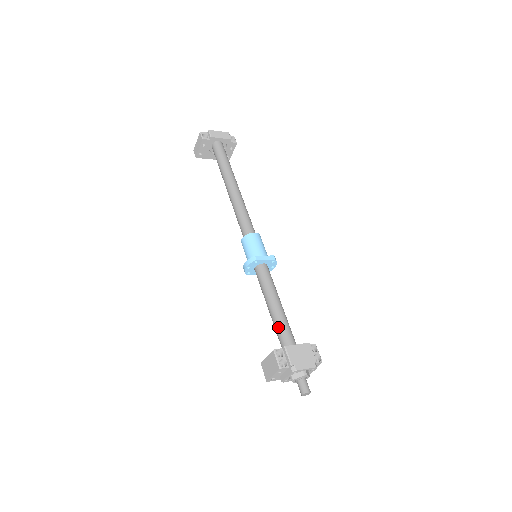
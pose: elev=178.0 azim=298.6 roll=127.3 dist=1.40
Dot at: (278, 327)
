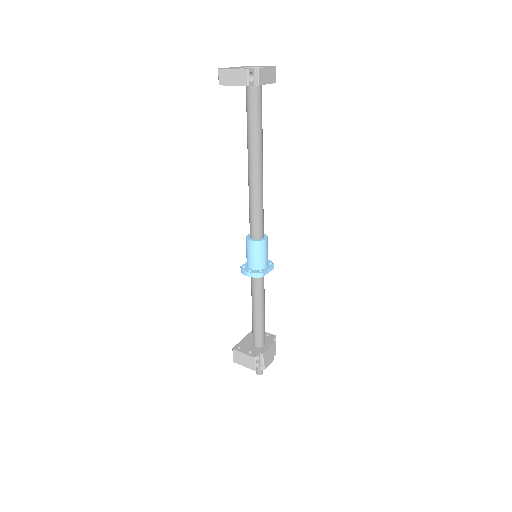
Dot at: (258, 330)
